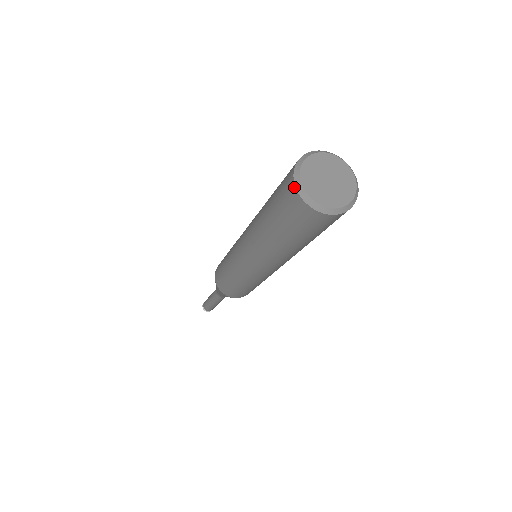
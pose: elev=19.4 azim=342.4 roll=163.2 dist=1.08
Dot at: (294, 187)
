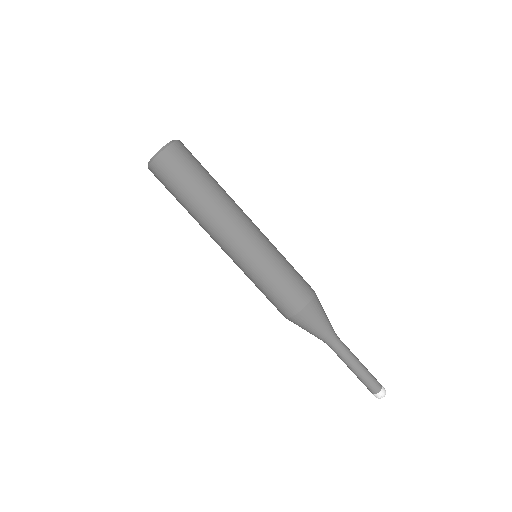
Dot at: (153, 162)
